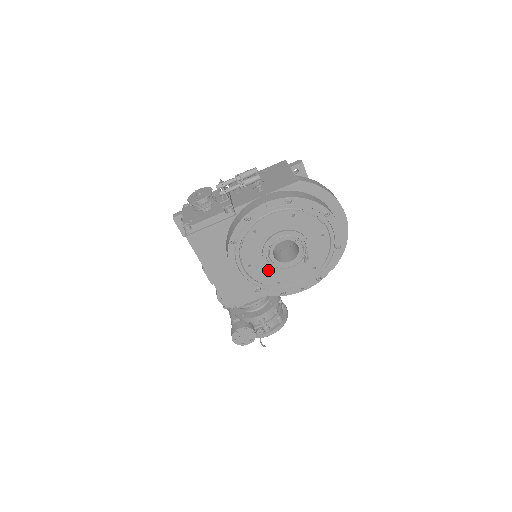
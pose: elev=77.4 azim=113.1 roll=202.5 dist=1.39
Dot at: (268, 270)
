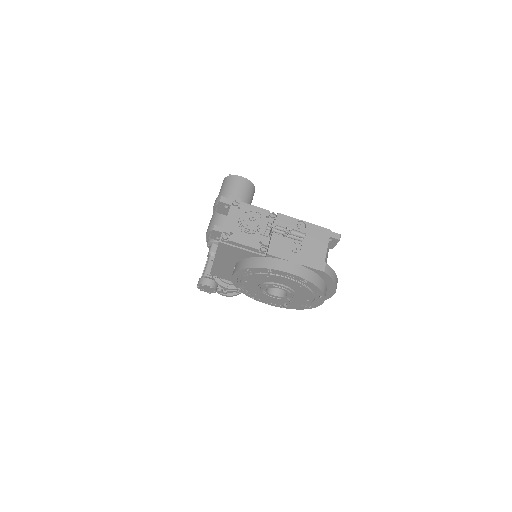
Dot at: (256, 289)
